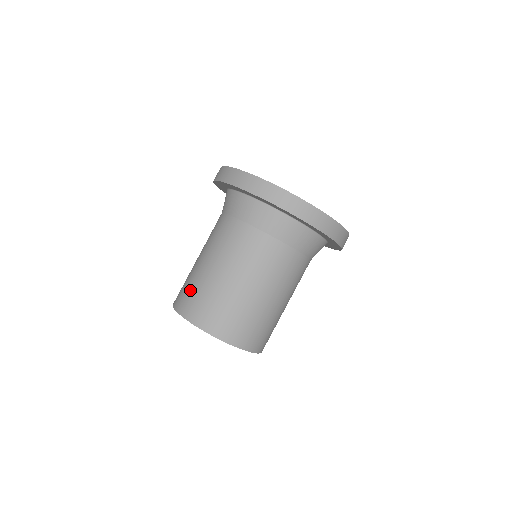
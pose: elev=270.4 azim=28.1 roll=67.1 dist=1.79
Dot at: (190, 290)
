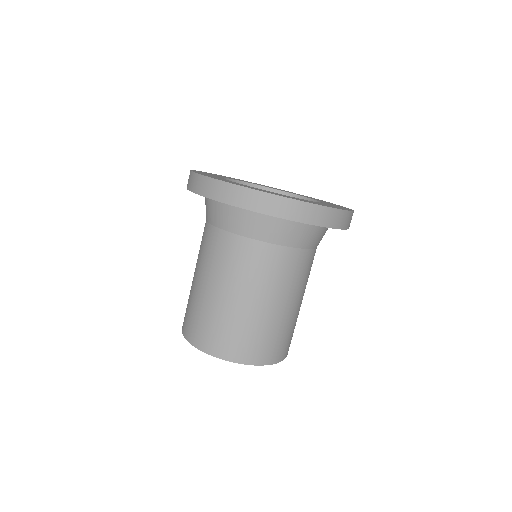
Dot at: (200, 321)
